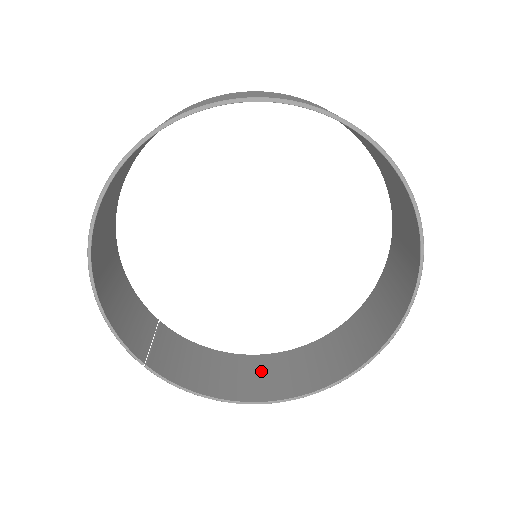
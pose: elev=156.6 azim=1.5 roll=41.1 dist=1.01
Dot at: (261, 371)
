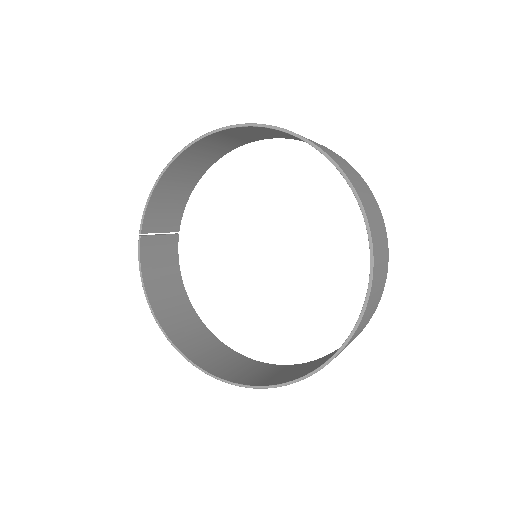
Dot at: (187, 322)
